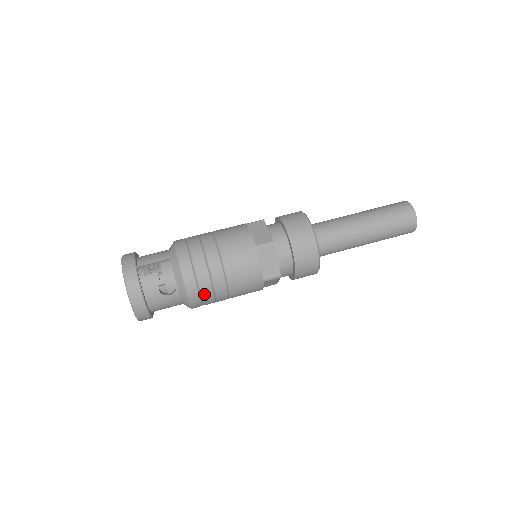
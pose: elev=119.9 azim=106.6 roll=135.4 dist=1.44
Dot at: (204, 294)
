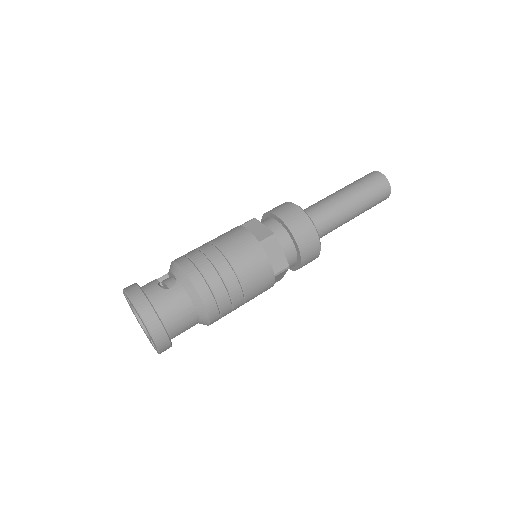
Dot at: (204, 270)
